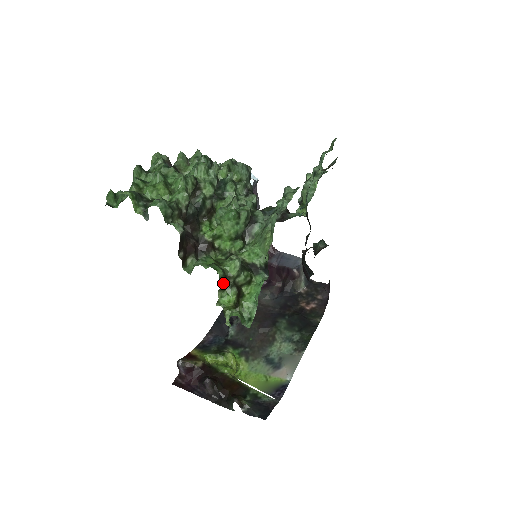
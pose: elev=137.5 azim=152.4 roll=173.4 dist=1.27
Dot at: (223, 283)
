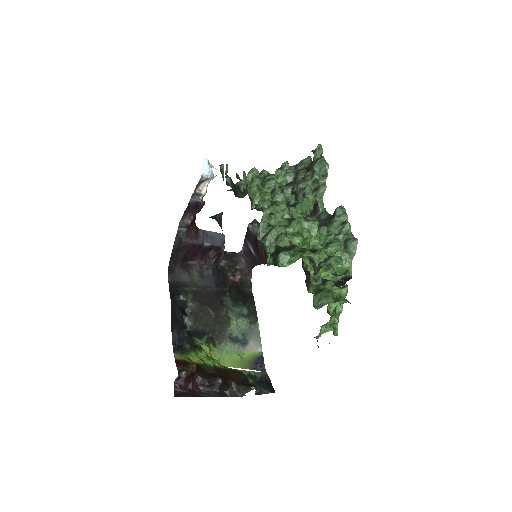
Dot at: occluded
